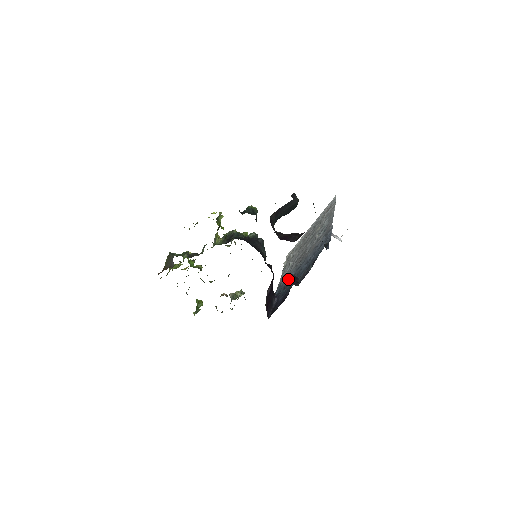
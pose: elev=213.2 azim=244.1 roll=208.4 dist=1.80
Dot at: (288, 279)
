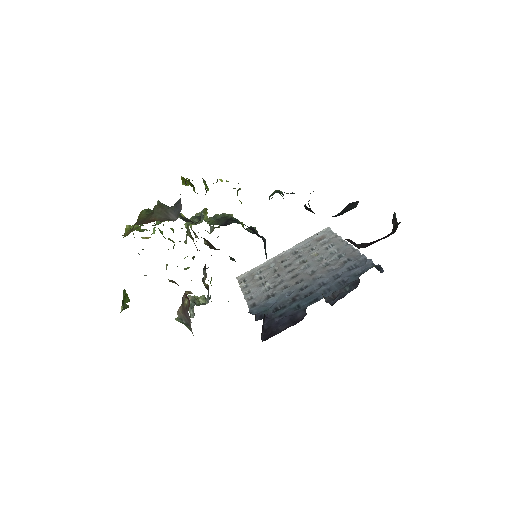
Dot at: (280, 299)
